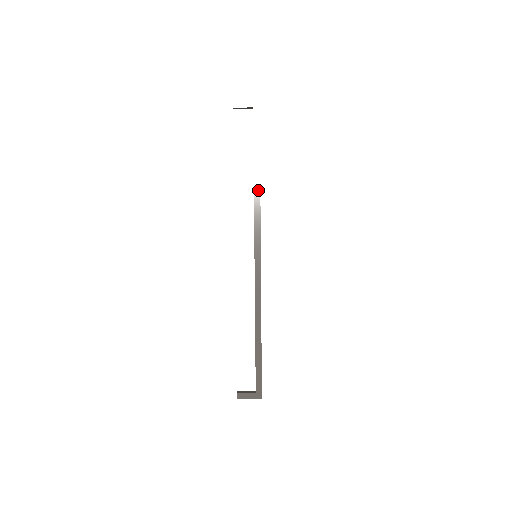
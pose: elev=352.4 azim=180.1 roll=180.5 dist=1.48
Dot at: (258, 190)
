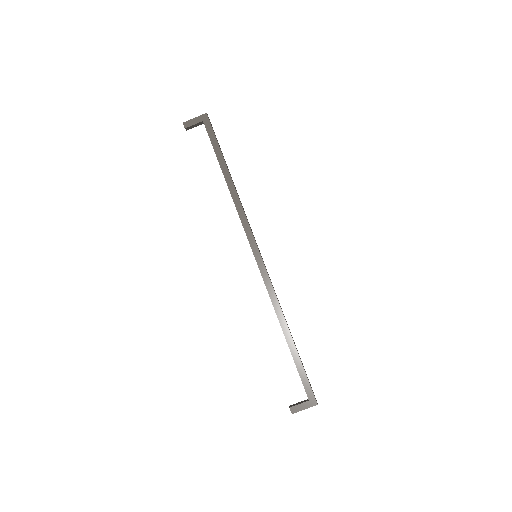
Dot at: (234, 192)
